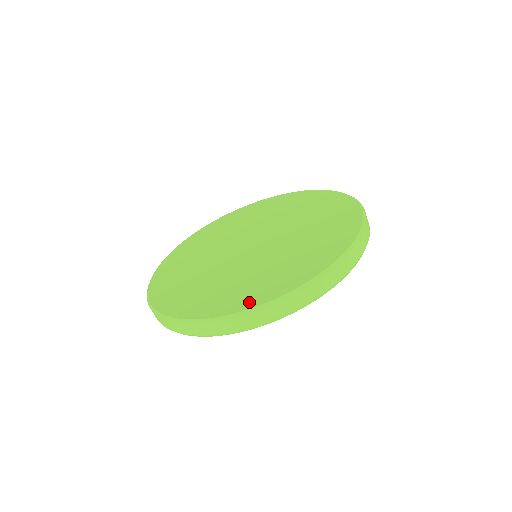
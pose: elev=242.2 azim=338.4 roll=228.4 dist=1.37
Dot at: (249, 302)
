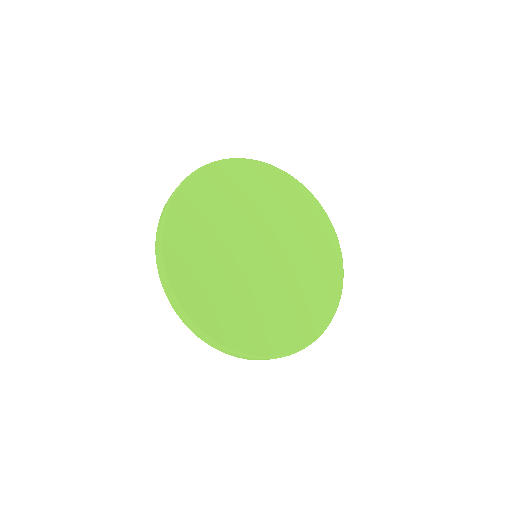
Dot at: (326, 315)
